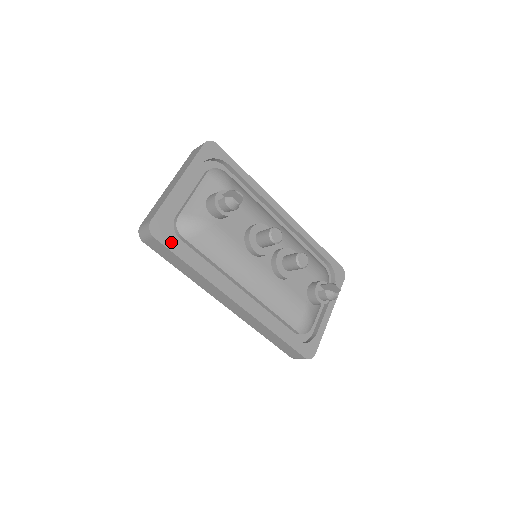
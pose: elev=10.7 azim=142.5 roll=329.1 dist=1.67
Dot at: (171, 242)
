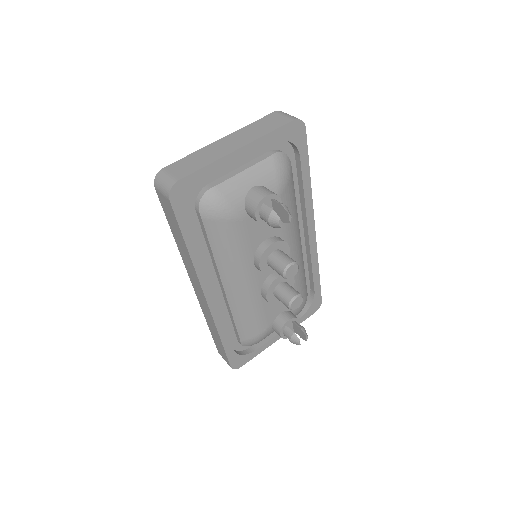
Dot at: (184, 213)
